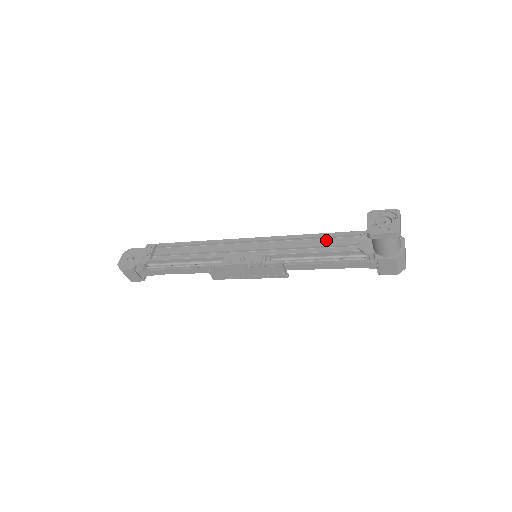
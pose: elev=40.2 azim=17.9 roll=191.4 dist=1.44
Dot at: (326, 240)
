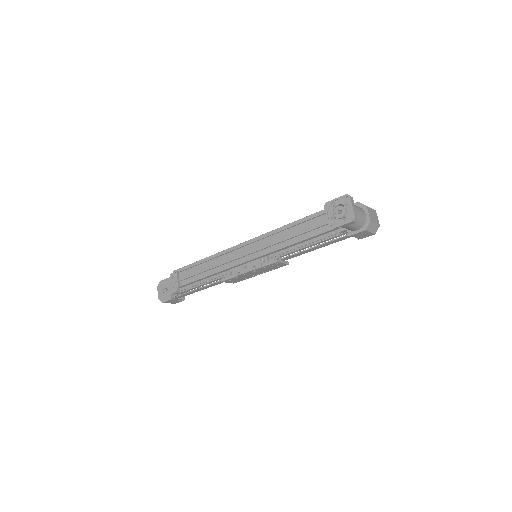
Dot at: (304, 226)
